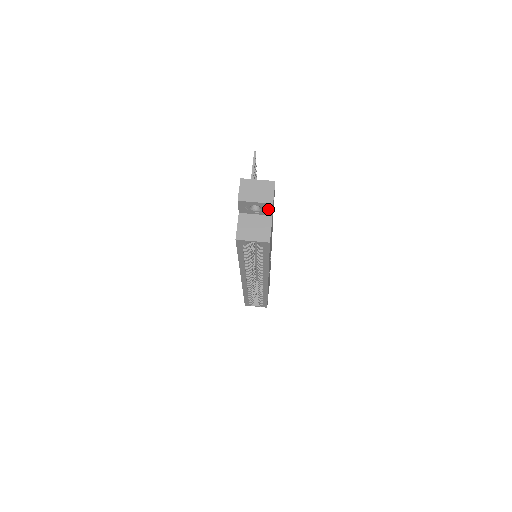
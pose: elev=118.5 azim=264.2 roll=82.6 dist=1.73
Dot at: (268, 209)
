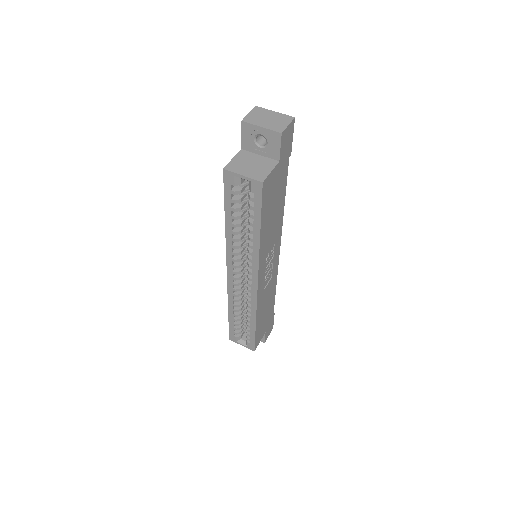
Dot at: (275, 145)
